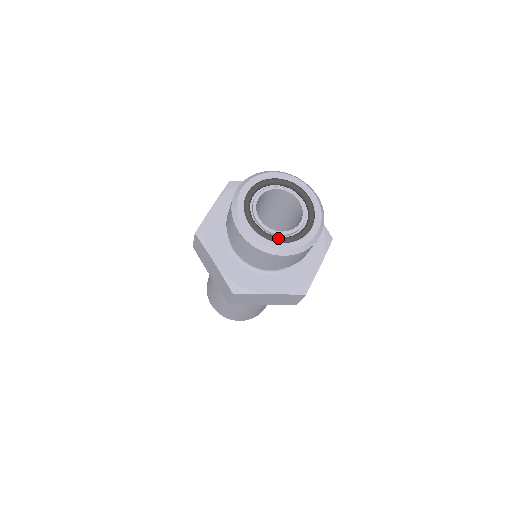
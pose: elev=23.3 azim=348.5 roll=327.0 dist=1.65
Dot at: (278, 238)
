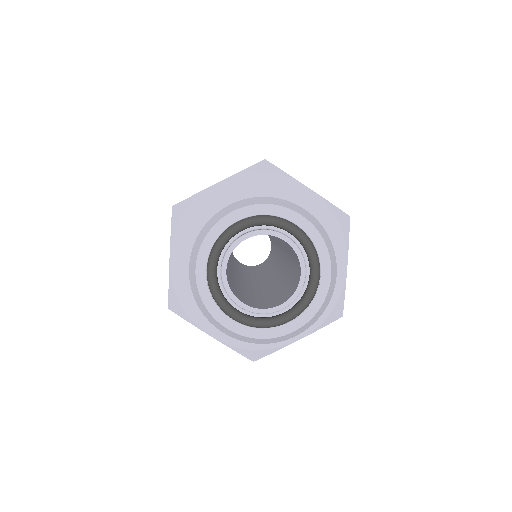
Dot at: (230, 311)
